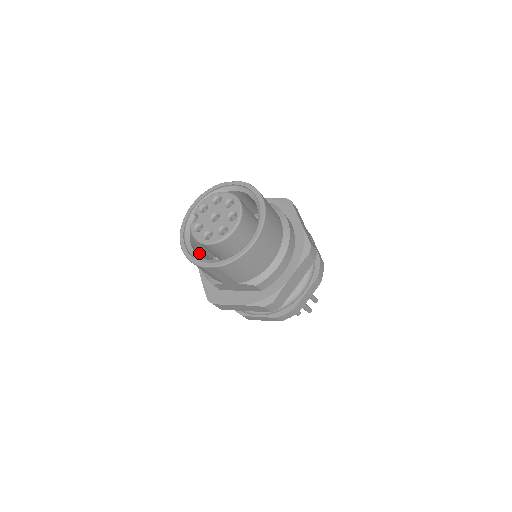
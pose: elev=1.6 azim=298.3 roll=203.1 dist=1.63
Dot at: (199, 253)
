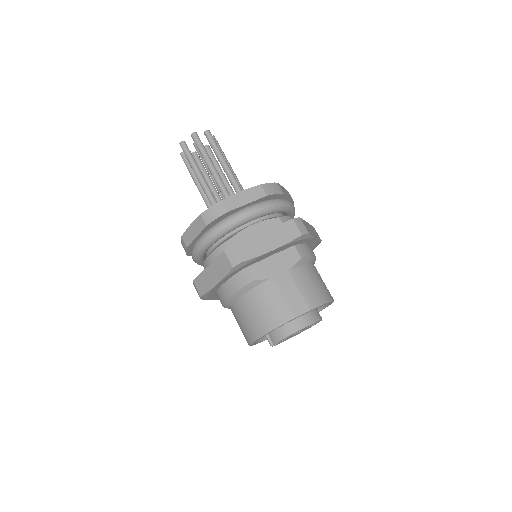
Dot at: occluded
